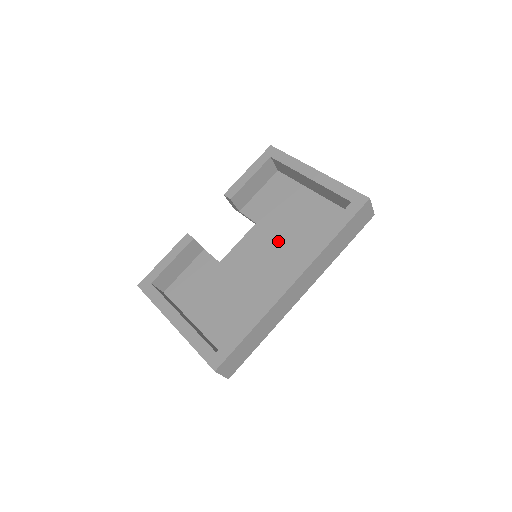
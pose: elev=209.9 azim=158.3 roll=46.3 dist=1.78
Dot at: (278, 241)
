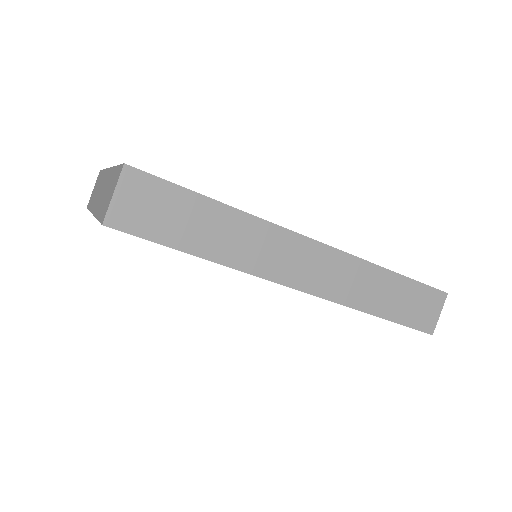
Dot at: occluded
